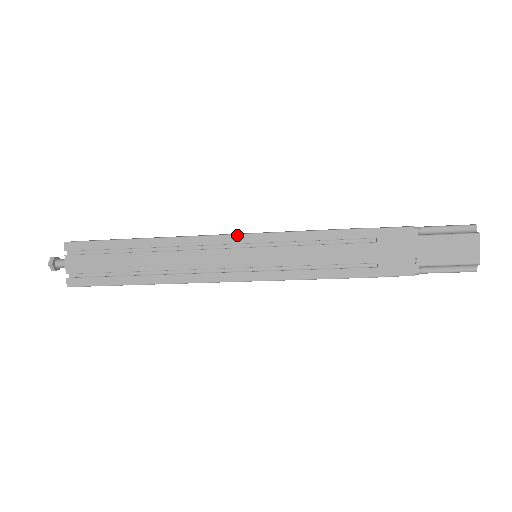
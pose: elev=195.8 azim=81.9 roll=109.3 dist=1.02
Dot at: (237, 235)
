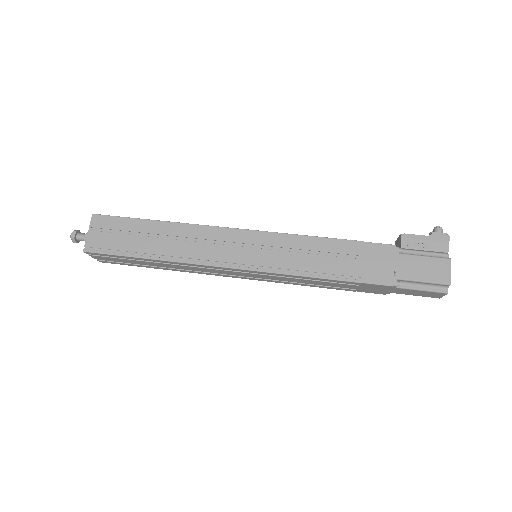
Dot at: (238, 270)
